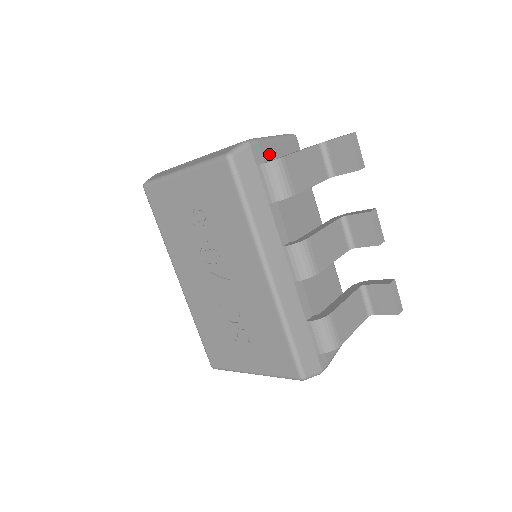
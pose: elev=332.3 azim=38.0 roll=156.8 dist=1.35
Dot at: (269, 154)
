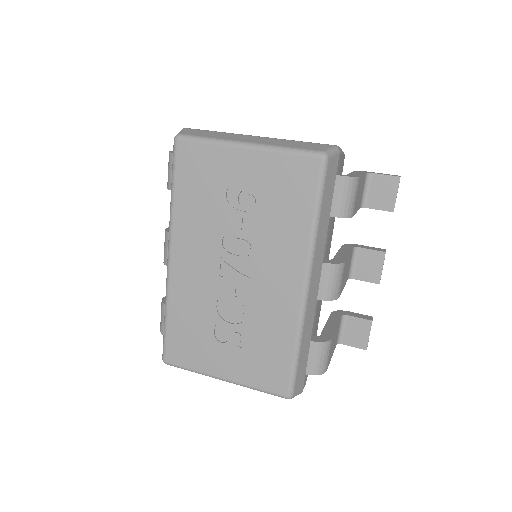
Dot at: (340, 166)
